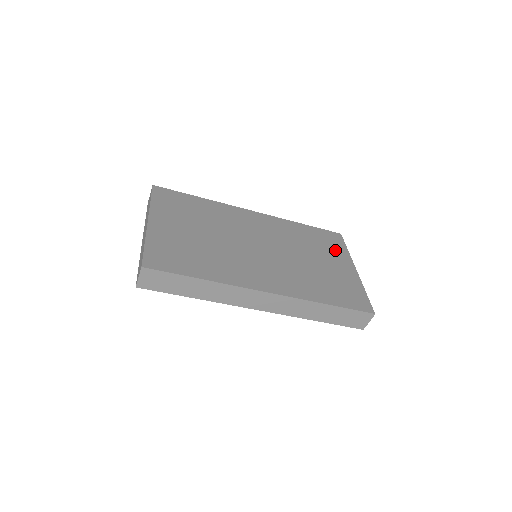
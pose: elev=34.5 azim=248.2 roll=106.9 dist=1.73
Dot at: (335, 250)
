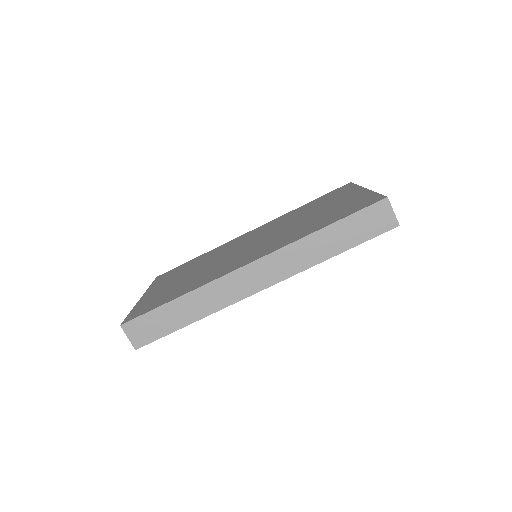
Dot at: (340, 194)
